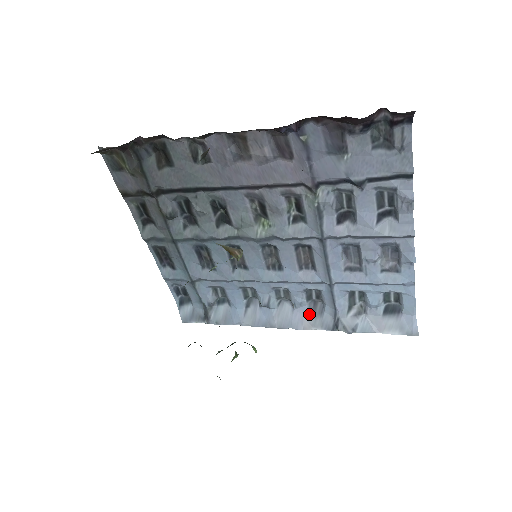
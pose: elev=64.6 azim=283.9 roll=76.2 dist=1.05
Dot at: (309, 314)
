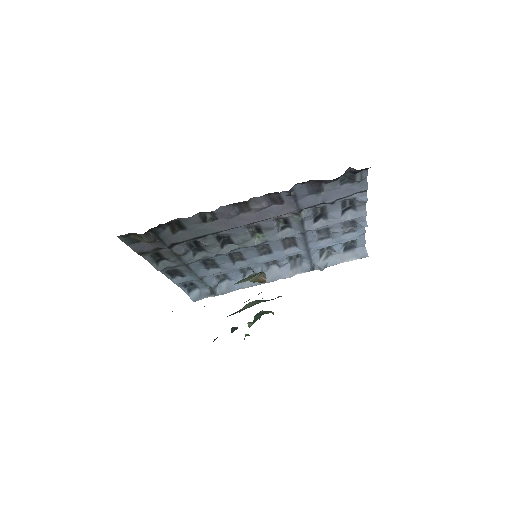
Dot at: (292, 267)
